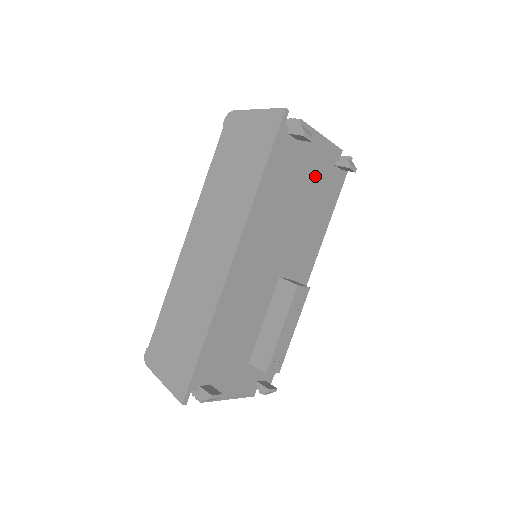
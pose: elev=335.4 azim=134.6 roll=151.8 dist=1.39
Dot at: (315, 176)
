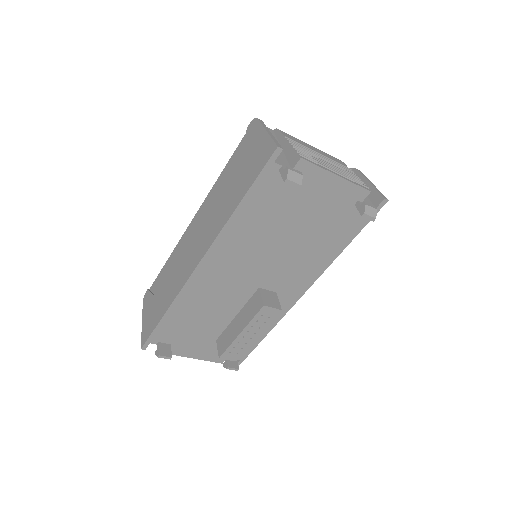
Dot at: (320, 211)
